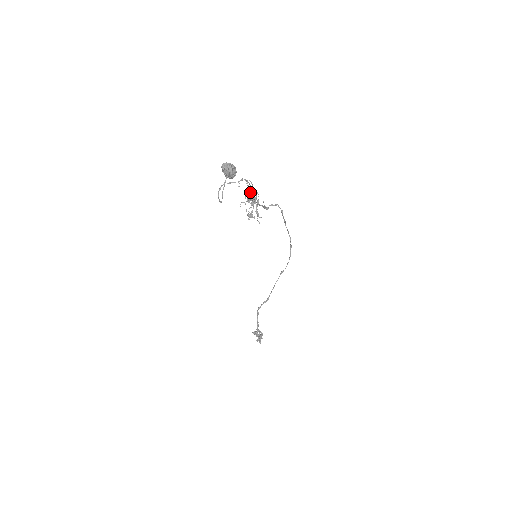
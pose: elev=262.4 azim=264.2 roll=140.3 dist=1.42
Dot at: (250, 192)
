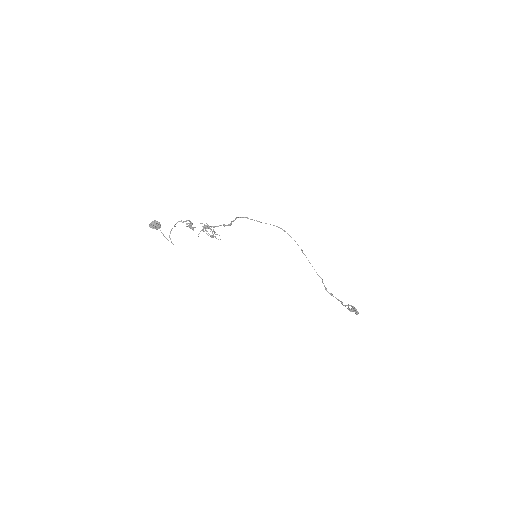
Dot at: occluded
